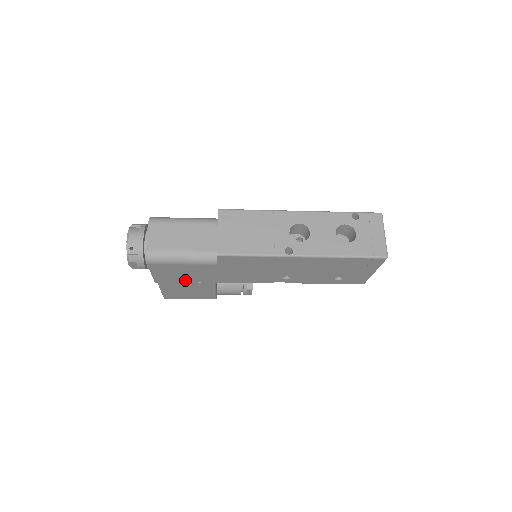
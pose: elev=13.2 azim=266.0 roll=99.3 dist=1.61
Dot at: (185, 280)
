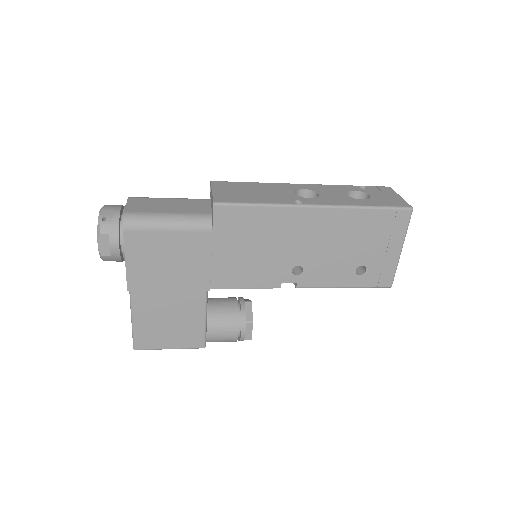
Dot at: (168, 282)
